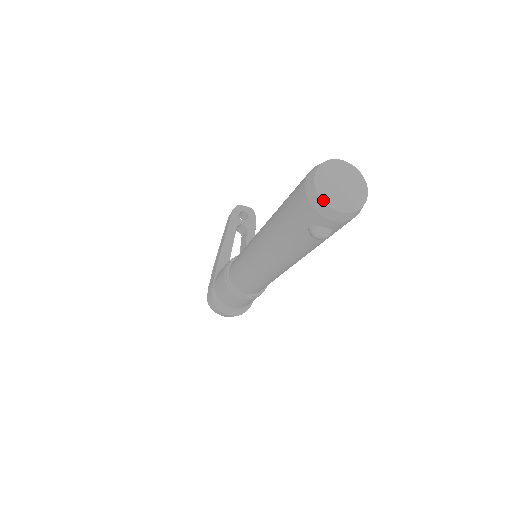
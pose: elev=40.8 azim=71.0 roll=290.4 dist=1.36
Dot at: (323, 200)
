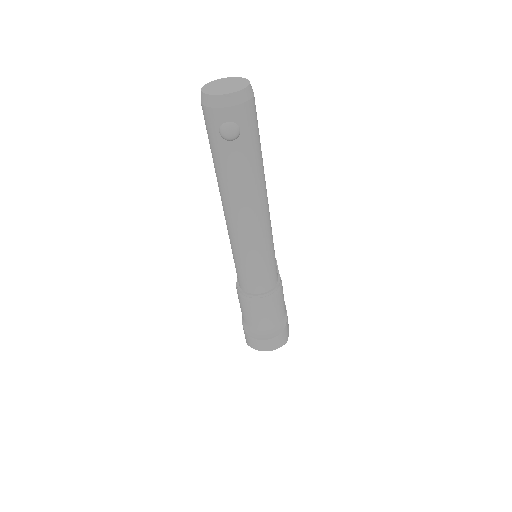
Dot at: (208, 94)
